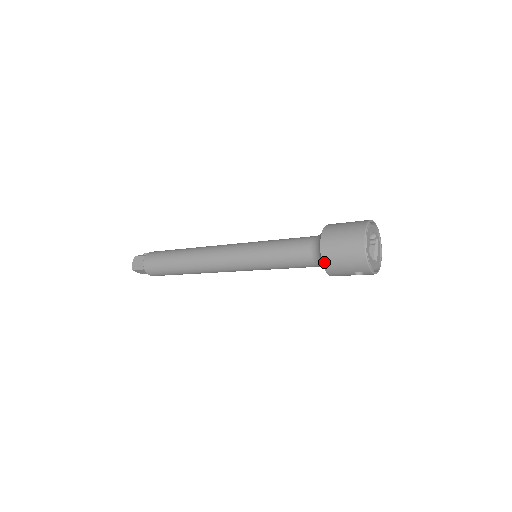
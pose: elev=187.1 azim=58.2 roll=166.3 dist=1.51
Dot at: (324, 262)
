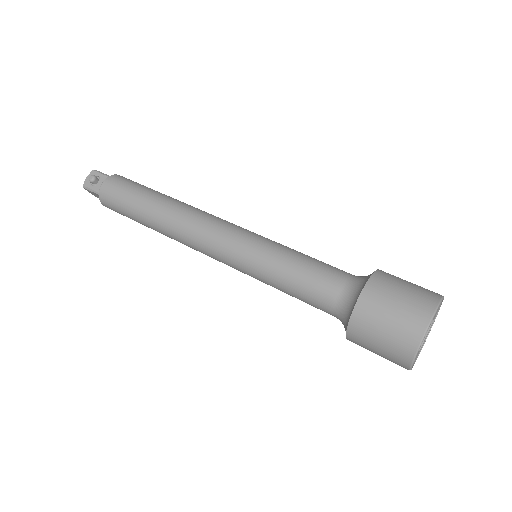
Dot at: occluded
